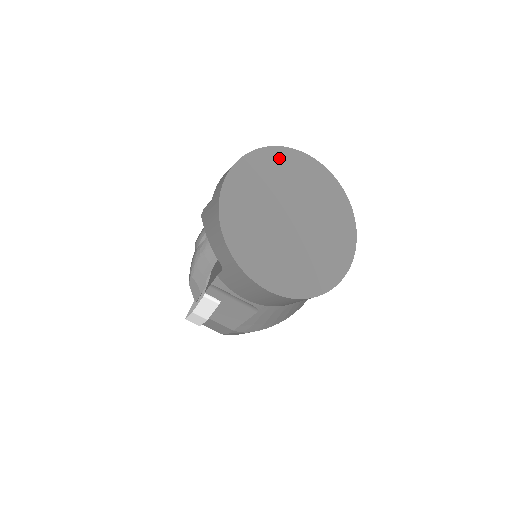
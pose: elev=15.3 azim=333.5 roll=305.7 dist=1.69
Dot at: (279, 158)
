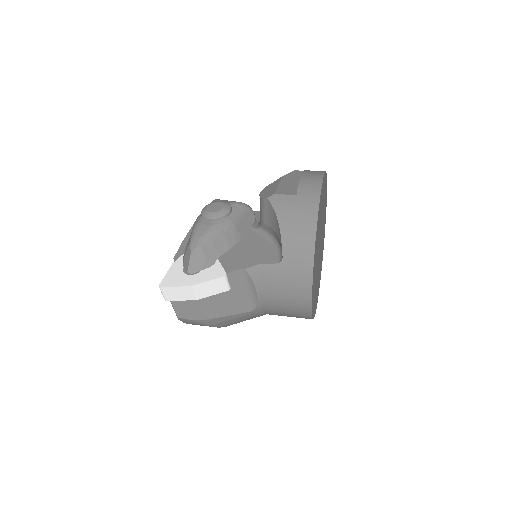
Dot at: occluded
